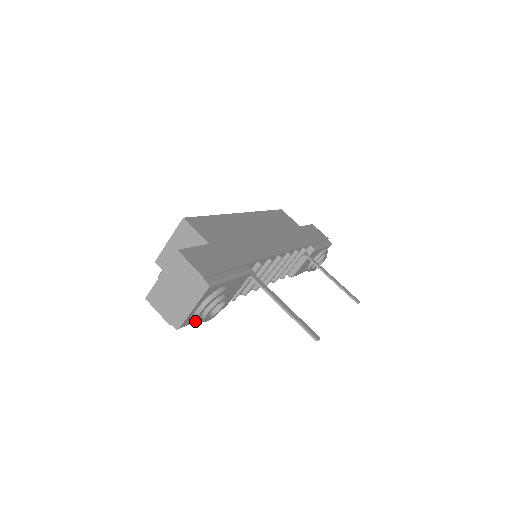
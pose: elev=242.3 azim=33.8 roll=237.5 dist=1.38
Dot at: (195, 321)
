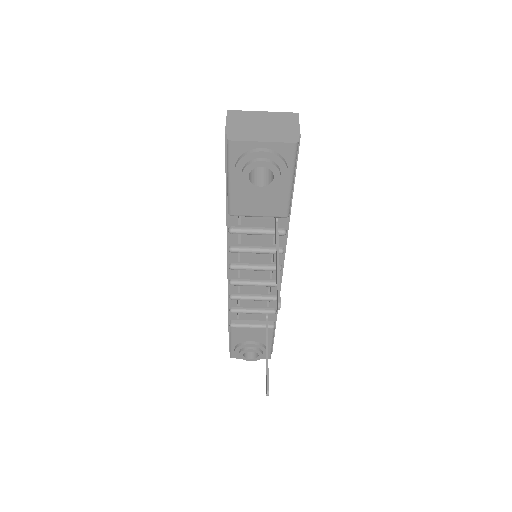
Dot at: (243, 156)
